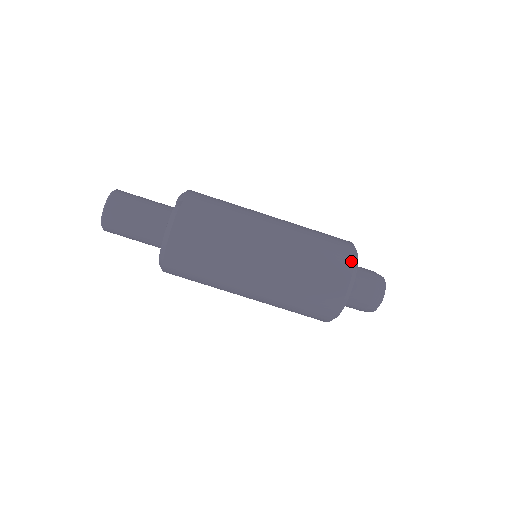
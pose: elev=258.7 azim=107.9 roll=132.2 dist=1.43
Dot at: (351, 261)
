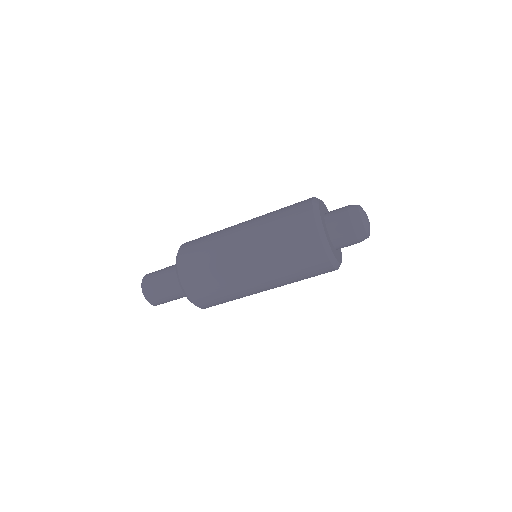
Dot at: (311, 215)
